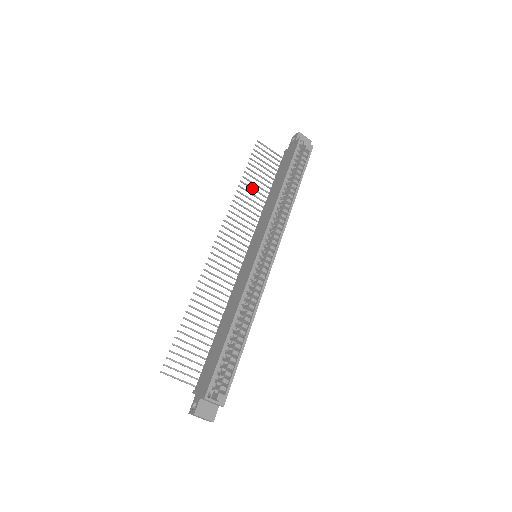
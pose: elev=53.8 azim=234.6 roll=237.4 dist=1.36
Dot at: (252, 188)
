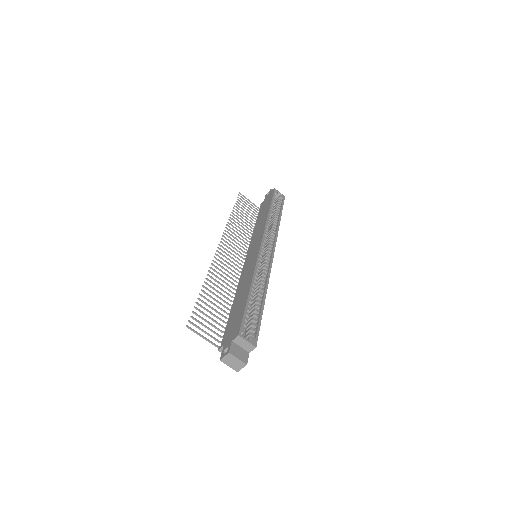
Dot at: (241, 219)
